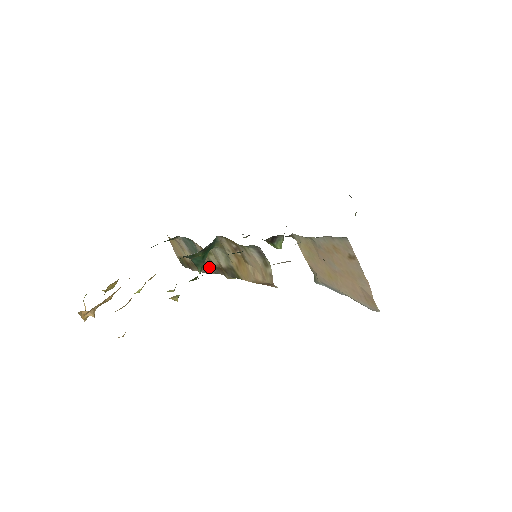
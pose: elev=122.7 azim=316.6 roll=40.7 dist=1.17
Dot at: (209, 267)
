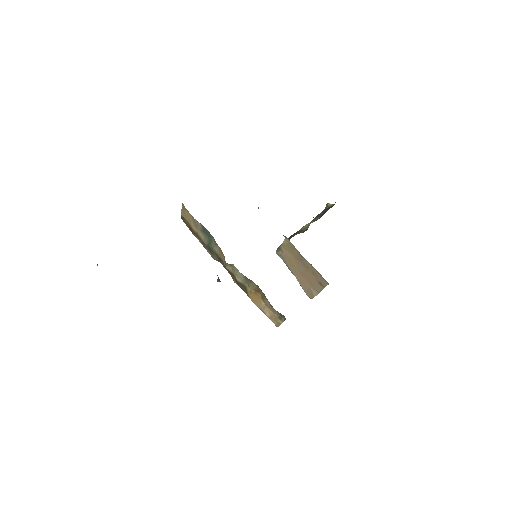
Dot at: (218, 258)
